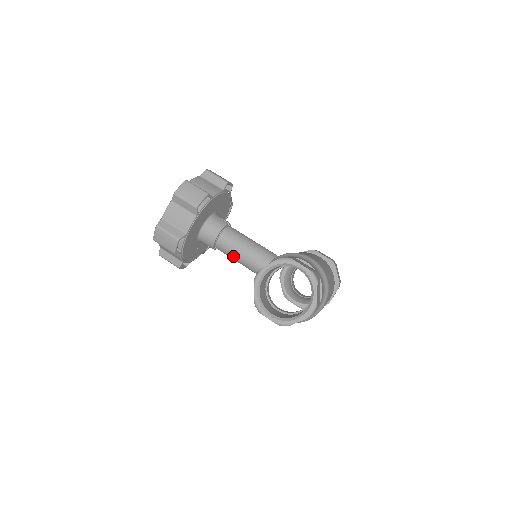
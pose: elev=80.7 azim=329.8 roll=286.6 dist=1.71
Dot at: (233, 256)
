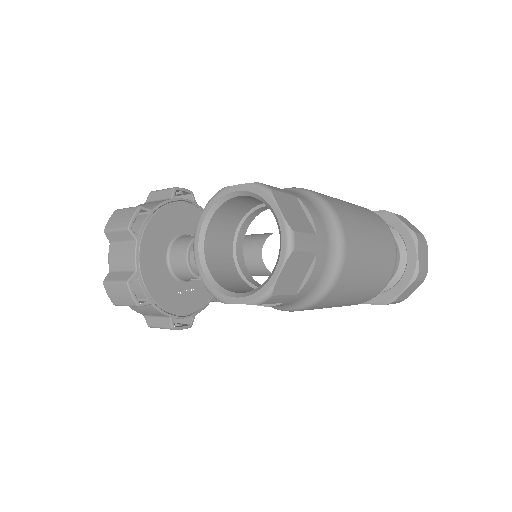
Dot at: occluded
